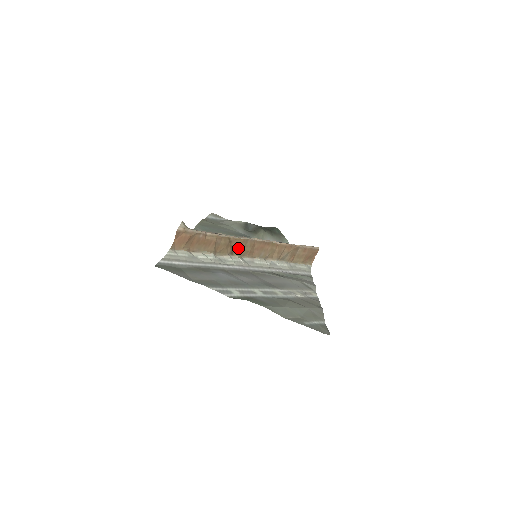
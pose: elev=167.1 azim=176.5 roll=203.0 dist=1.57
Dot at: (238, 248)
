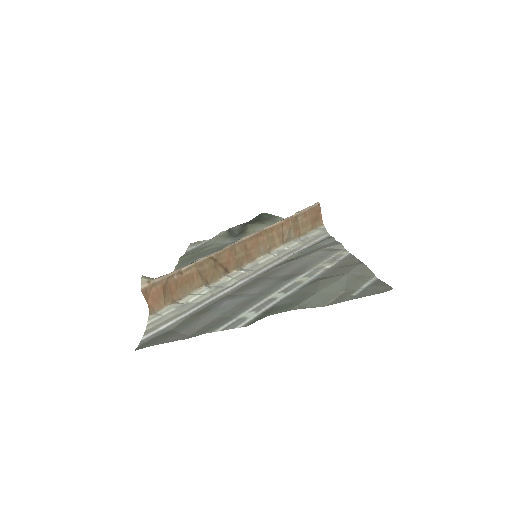
Dot at: (229, 261)
